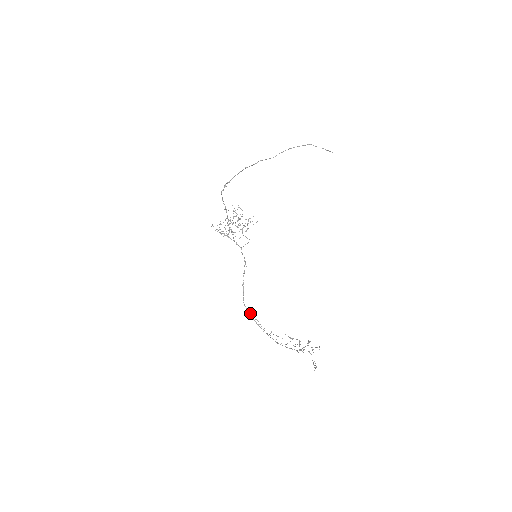
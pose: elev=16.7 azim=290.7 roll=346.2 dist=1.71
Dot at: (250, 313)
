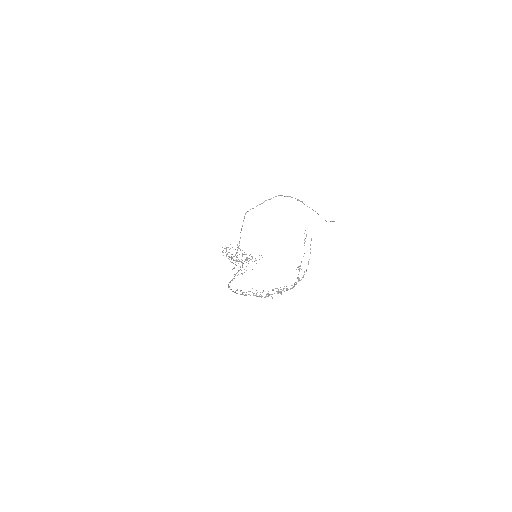
Dot at: occluded
